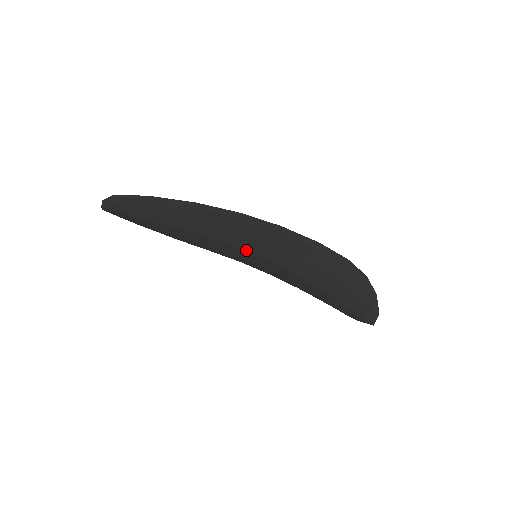
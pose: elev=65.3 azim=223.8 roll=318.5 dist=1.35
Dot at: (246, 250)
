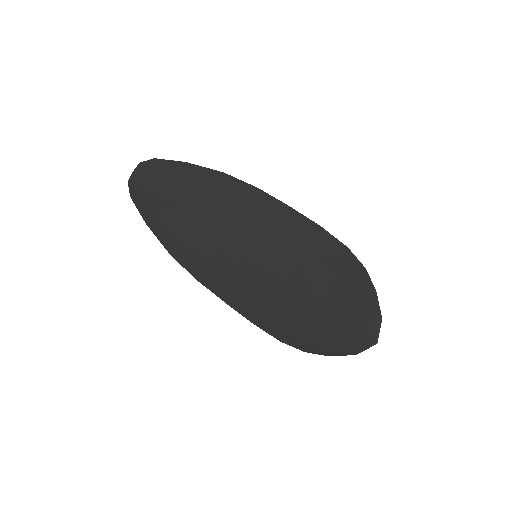
Dot at: (247, 249)
